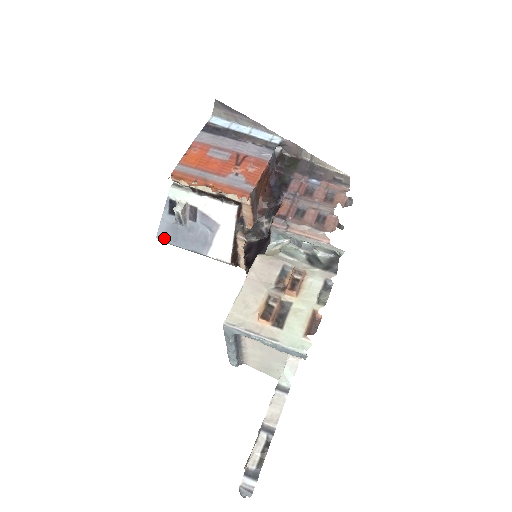
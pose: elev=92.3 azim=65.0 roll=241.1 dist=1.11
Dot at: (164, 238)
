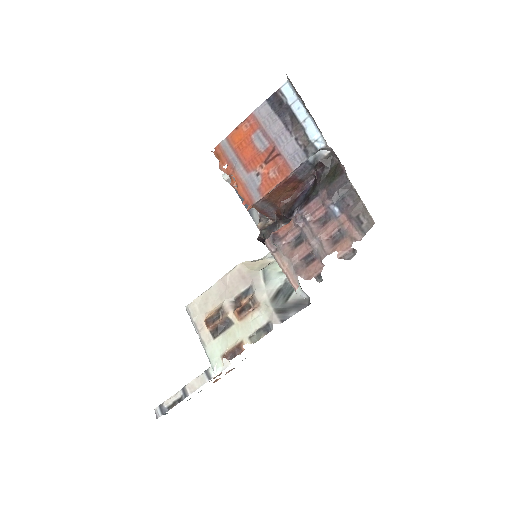
Dot at: occluded
